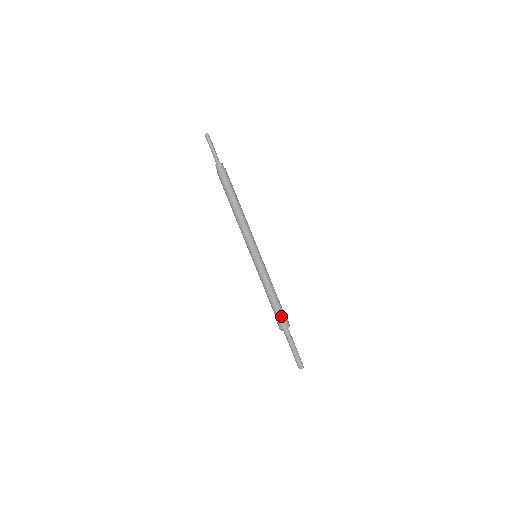
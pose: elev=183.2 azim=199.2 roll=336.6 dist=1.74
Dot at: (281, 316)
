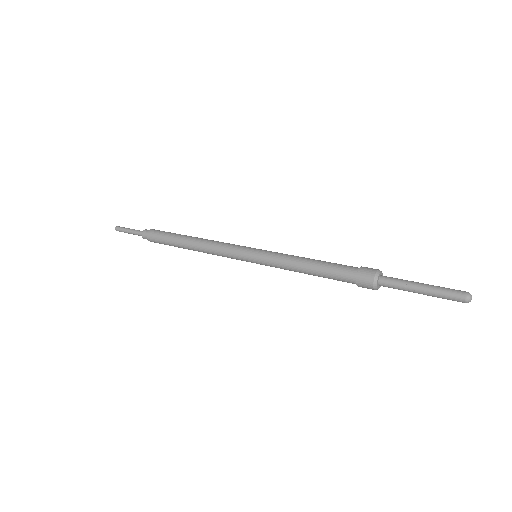
Dot at: (351, 276)
